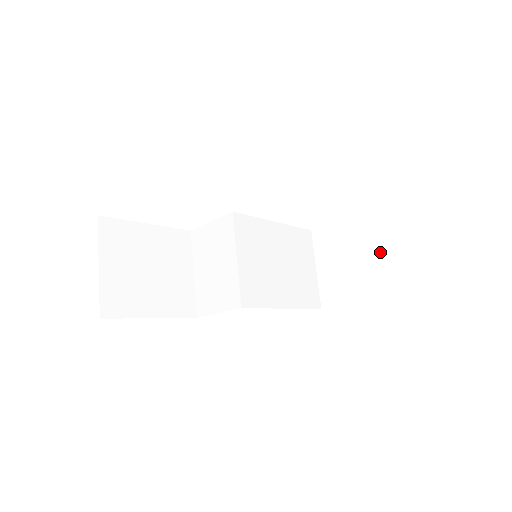
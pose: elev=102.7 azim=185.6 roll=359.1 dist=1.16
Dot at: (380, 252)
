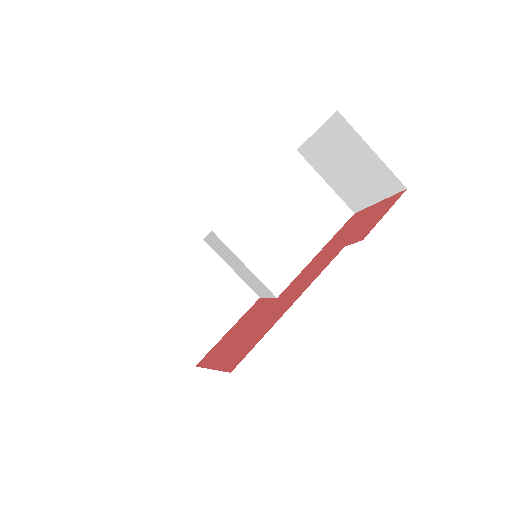
Dot at: (364, 154)
